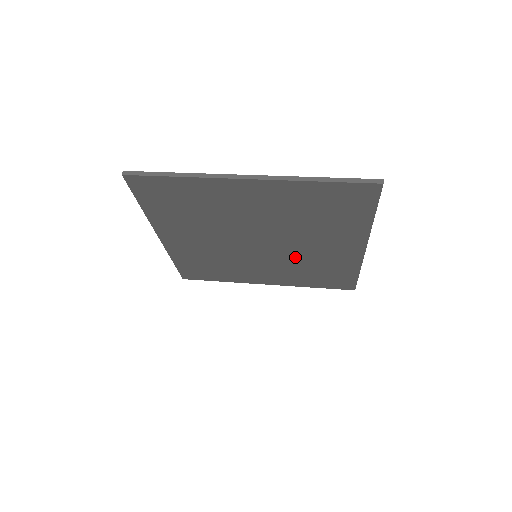
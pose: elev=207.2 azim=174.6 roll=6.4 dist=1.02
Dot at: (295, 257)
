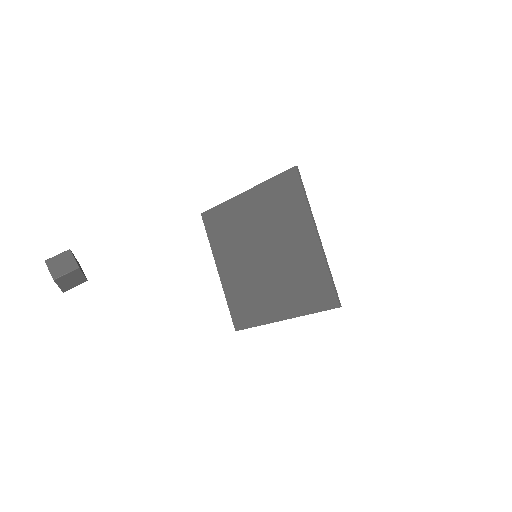
Dot at: (257, 281)
